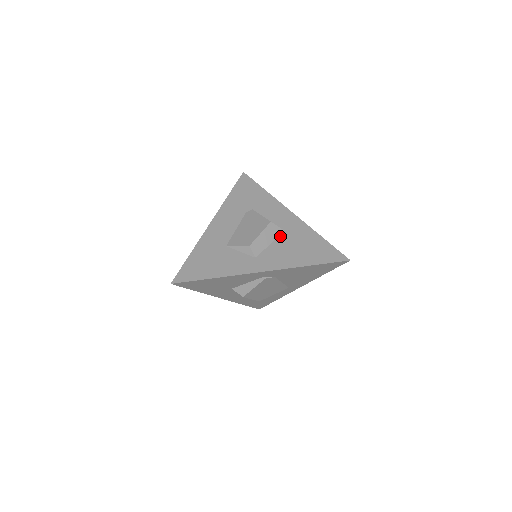
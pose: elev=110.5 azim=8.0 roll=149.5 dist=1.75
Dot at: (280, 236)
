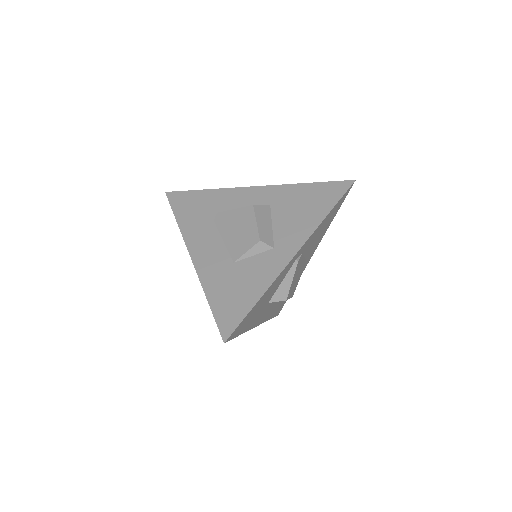
Dot at: (272, 212)
